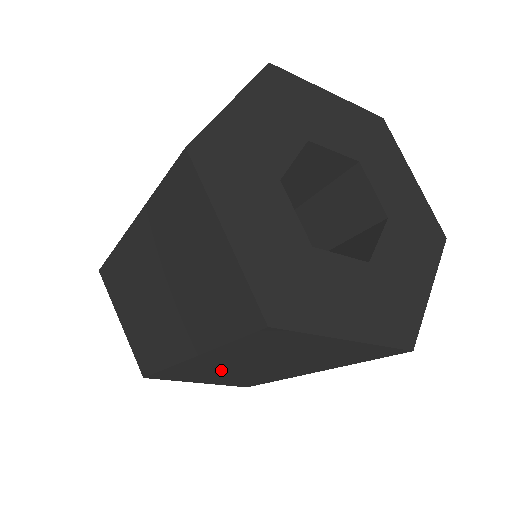
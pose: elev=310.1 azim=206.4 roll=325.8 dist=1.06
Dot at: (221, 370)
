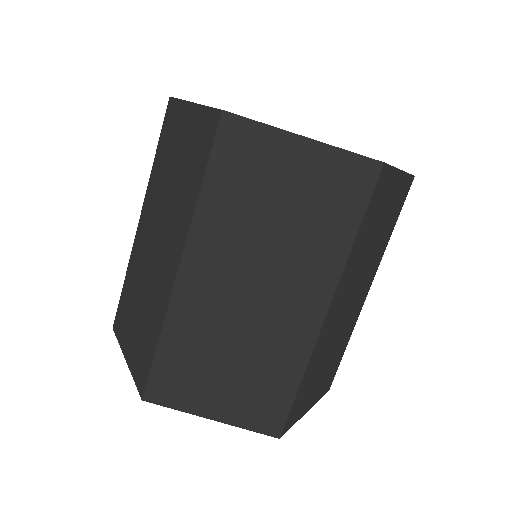
Dot at: (332, 336)
